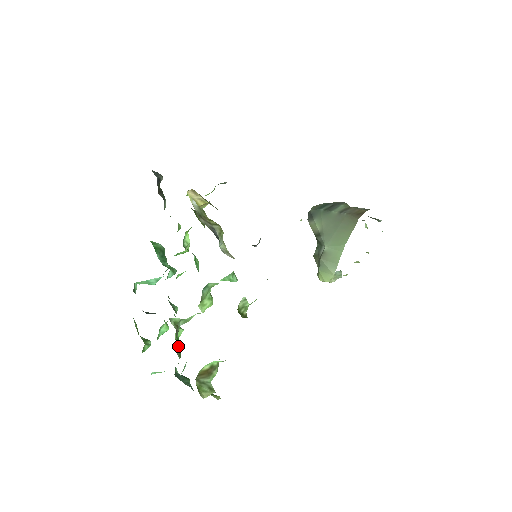
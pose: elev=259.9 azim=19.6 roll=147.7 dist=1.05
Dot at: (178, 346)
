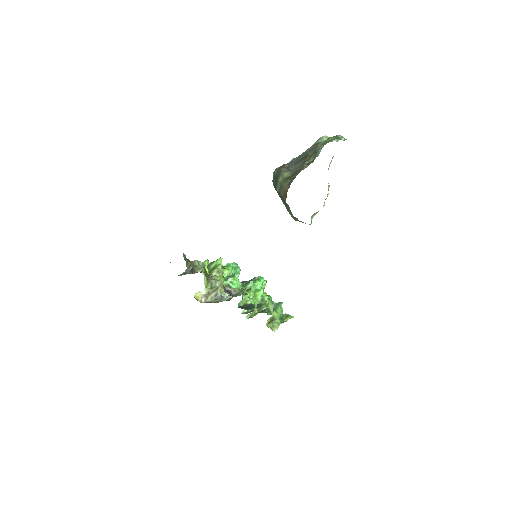
Dot at: (263, 301)
